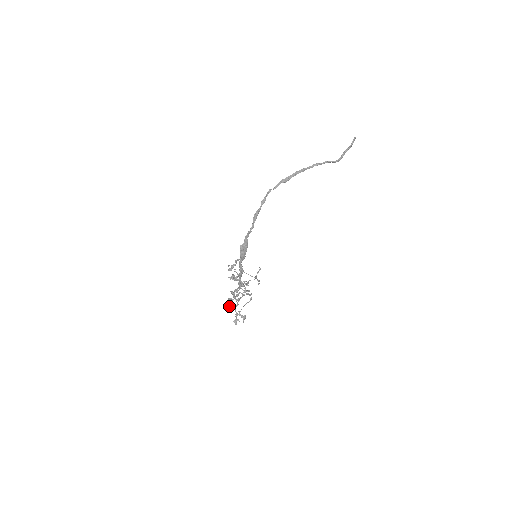
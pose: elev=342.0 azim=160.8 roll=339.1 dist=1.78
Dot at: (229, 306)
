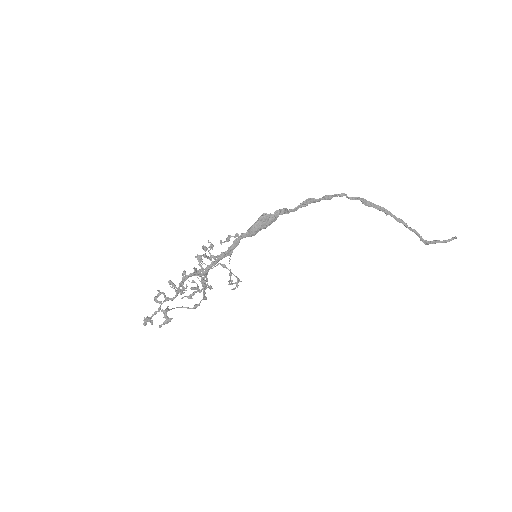
Dot at: (159, 292)
